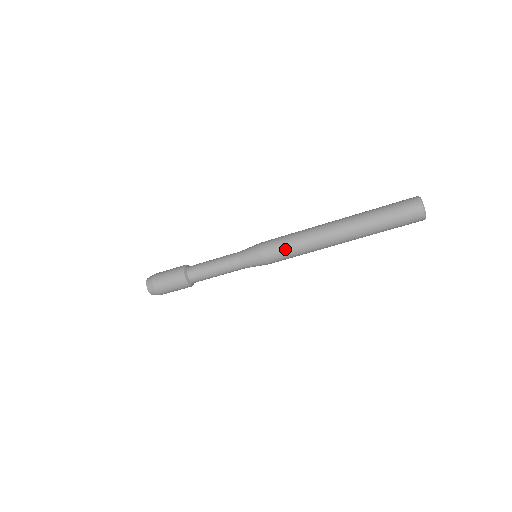
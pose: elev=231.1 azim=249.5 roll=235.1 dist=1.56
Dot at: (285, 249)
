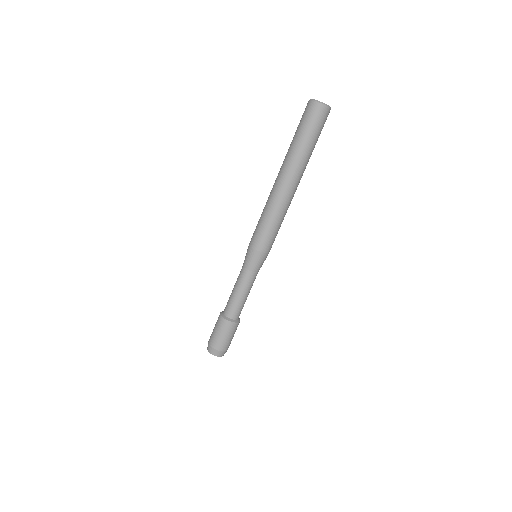
Dot at: (265, 229)
